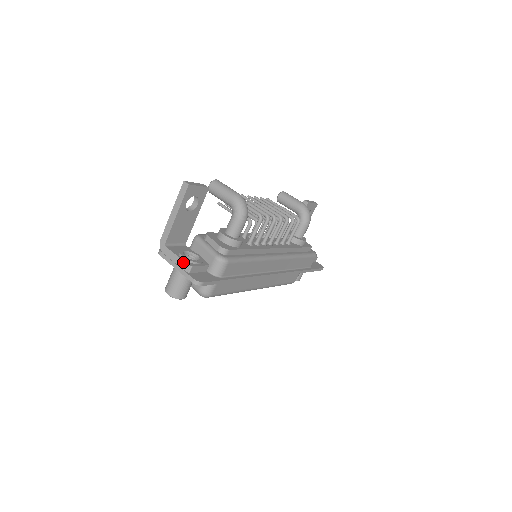
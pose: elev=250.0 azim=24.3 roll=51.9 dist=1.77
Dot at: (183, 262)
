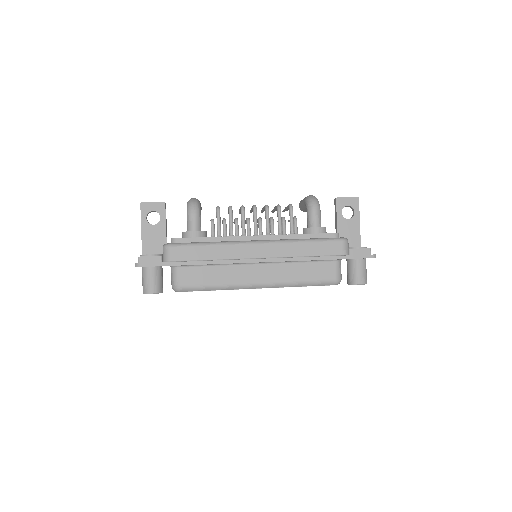
Dot at: occluded
